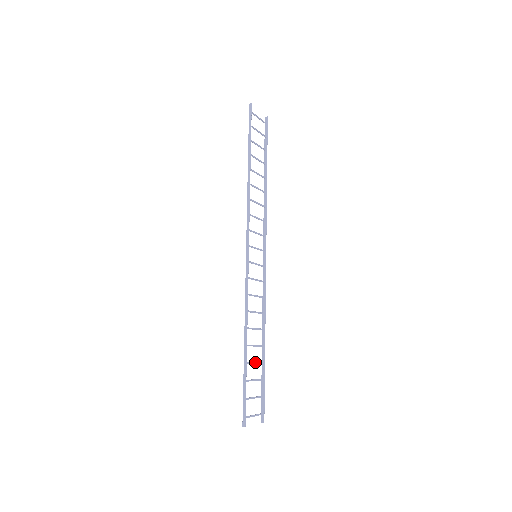
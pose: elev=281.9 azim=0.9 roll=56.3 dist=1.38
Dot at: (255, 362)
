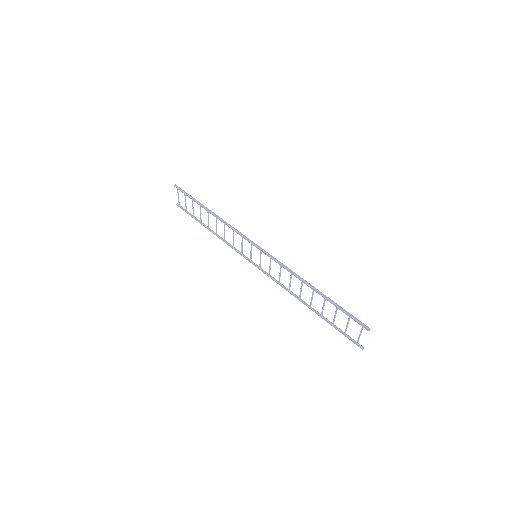
Dot at: (322, 309)
